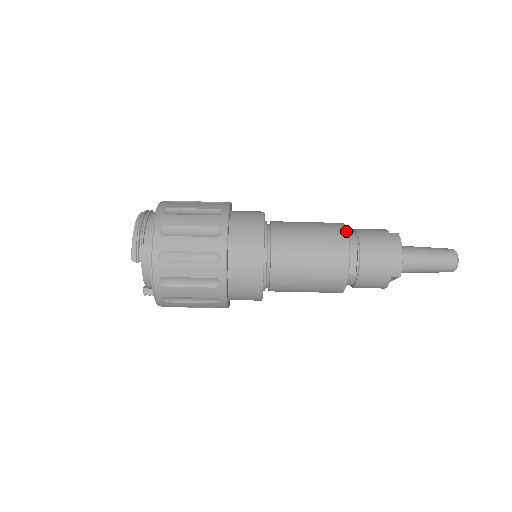
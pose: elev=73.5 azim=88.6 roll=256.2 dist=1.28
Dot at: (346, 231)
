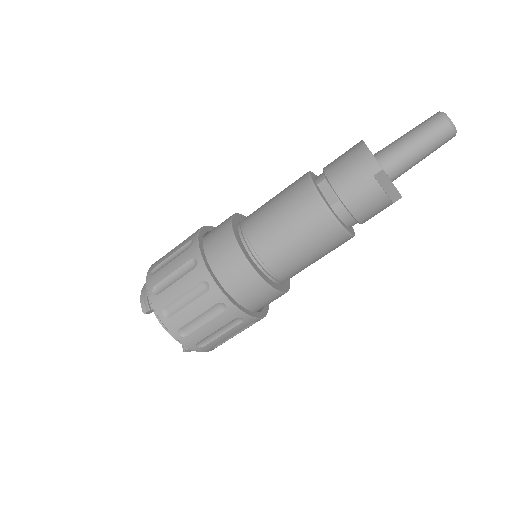
Dot at: (307, 172)
